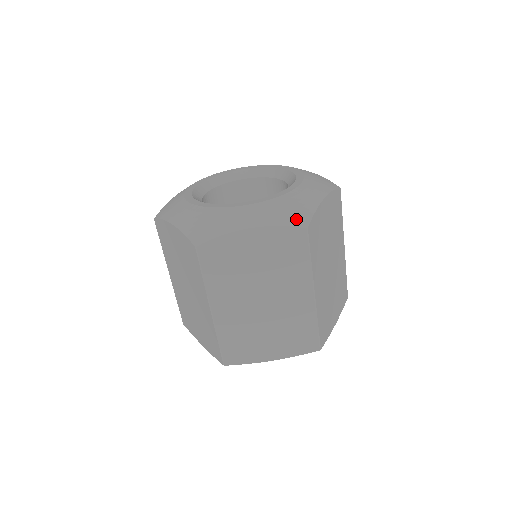
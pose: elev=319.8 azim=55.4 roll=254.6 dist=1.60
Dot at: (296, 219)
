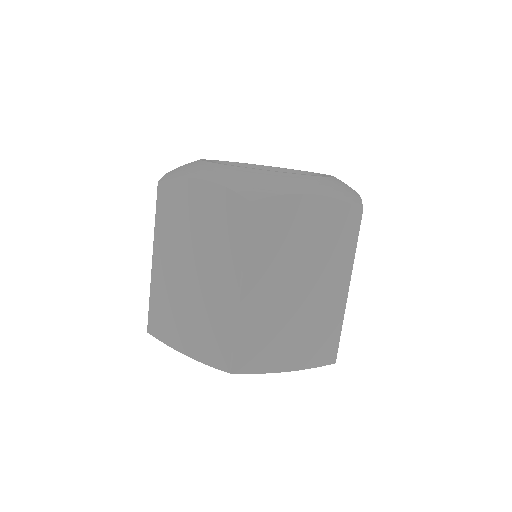
Dot at: (249, 189)
